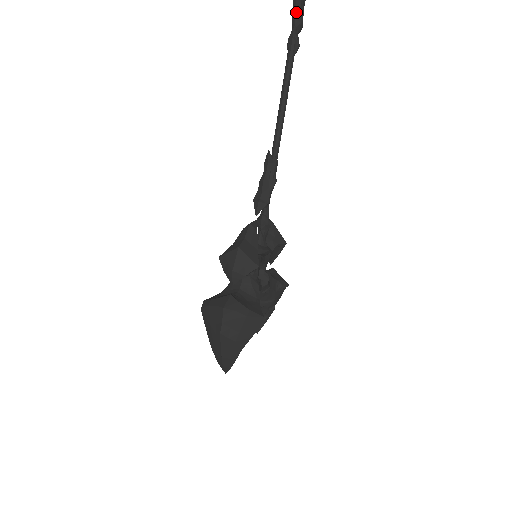
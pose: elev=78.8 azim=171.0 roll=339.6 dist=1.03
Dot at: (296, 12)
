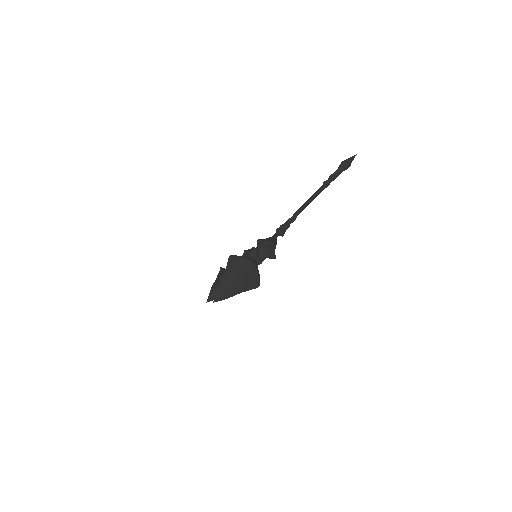
Dot at: (336, 174)
